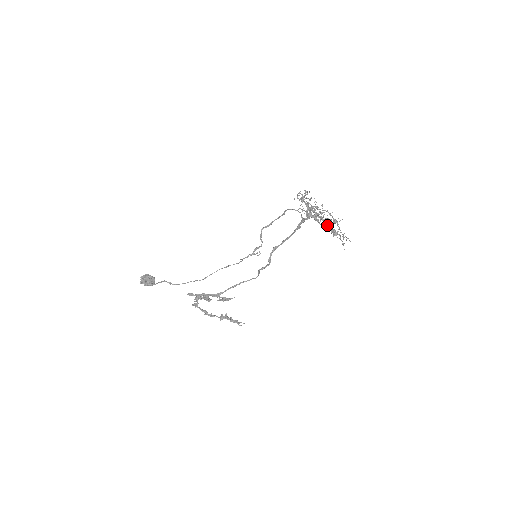
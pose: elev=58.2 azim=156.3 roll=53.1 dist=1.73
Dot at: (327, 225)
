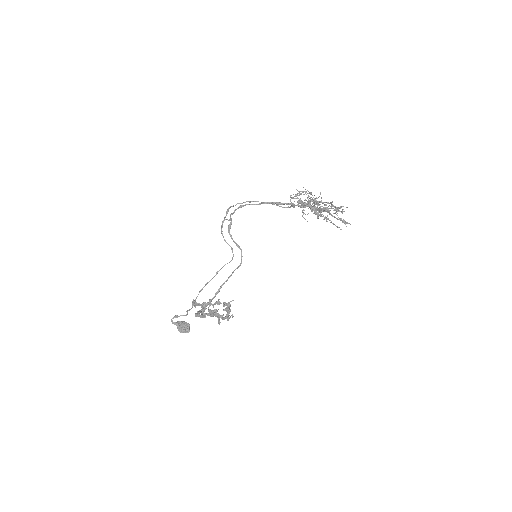
Dot at: (322, 208)
